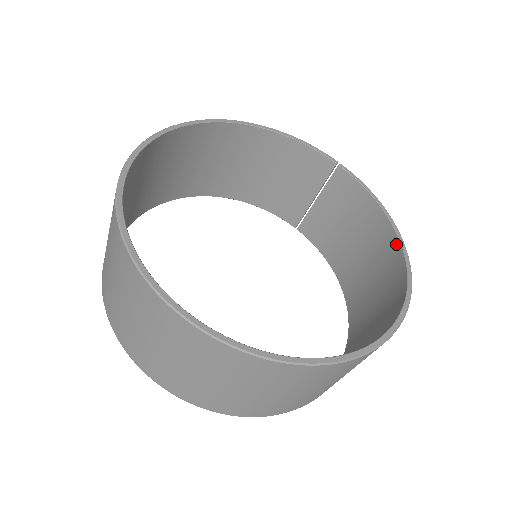
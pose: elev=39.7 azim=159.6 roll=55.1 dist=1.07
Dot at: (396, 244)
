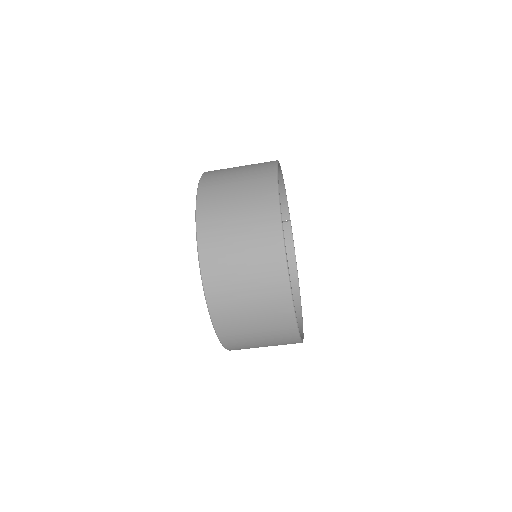
Dot at: (296, 281)
